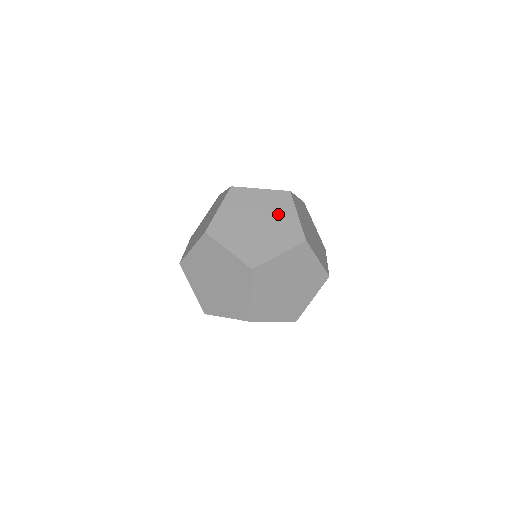
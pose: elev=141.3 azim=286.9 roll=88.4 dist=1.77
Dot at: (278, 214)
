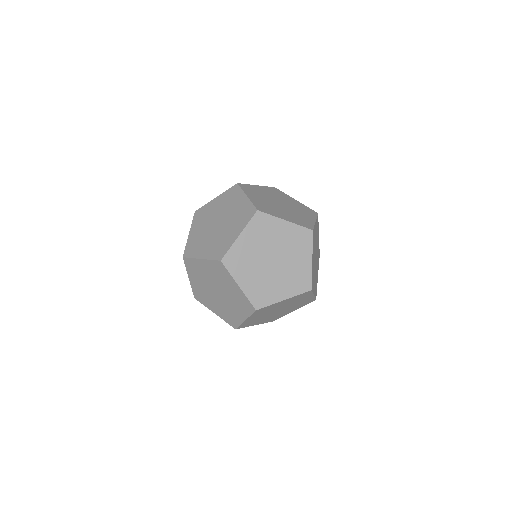
Dot at: (234, 306)
